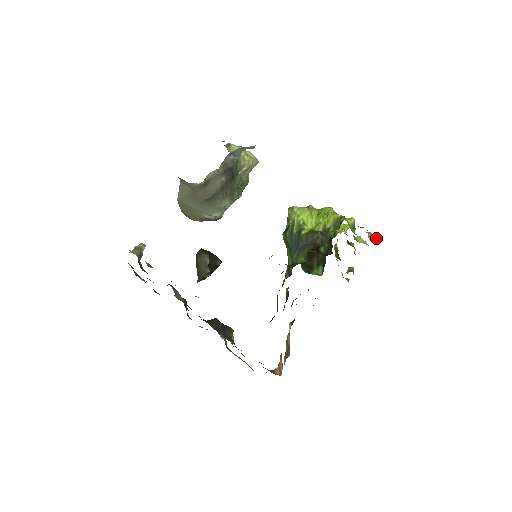
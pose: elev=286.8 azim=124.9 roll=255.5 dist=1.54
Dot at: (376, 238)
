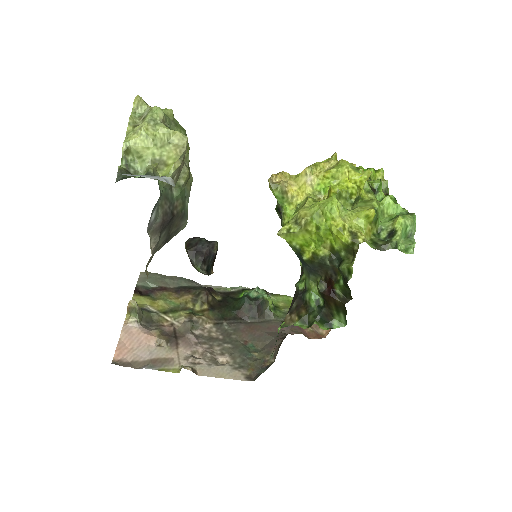
Dot at: (412, 222)
